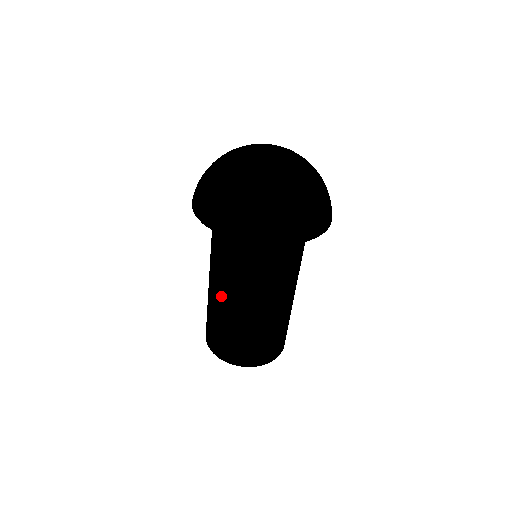
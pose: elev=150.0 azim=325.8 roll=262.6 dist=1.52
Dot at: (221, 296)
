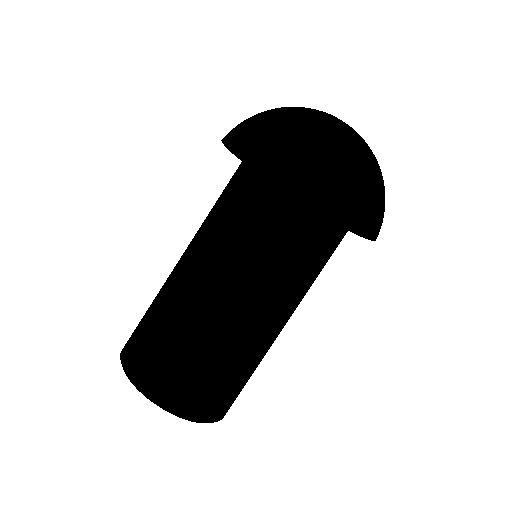
Dot at: (234, 300)
